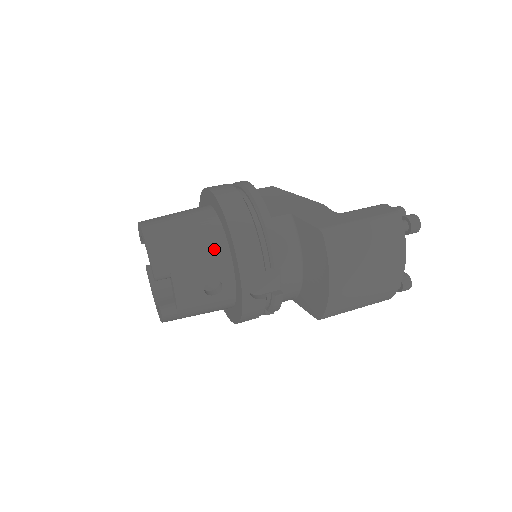
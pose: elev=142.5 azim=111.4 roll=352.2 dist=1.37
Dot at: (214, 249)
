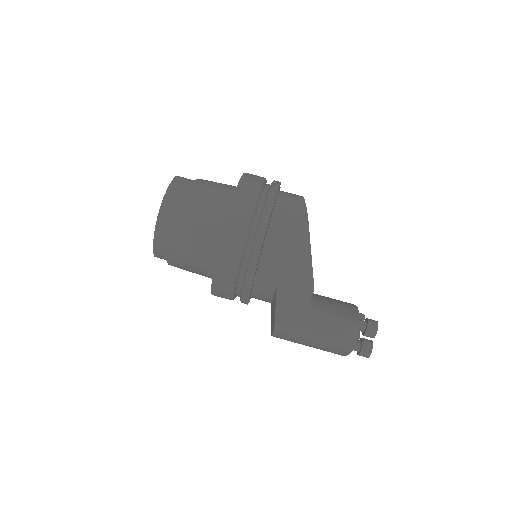
Dot at: (204, 267)
